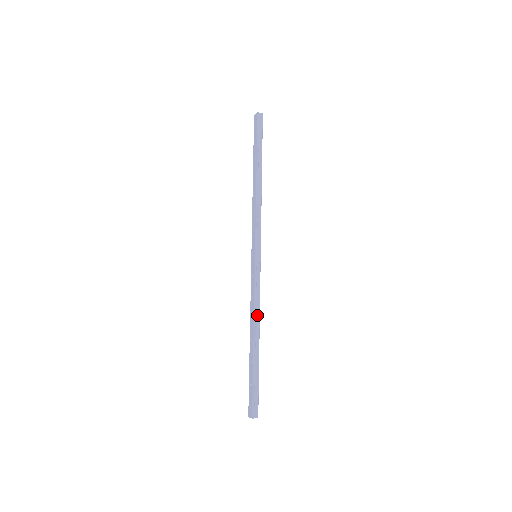
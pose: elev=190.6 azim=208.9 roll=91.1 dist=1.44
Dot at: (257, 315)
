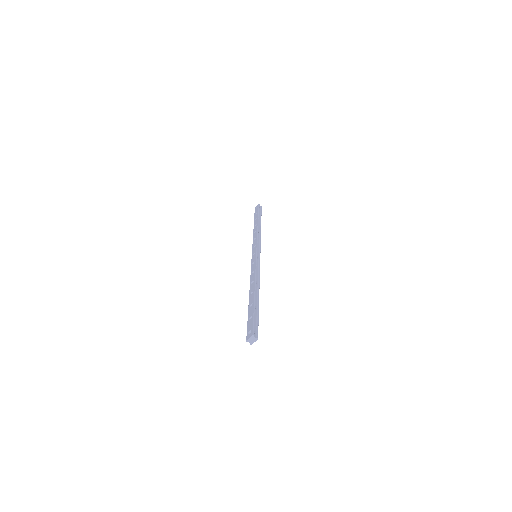
Dot at: (257, 280)
